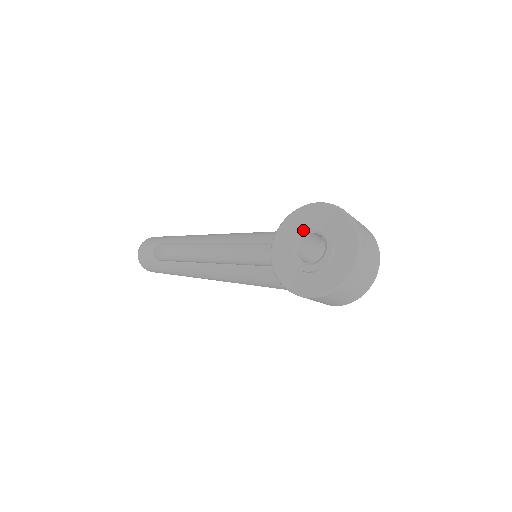
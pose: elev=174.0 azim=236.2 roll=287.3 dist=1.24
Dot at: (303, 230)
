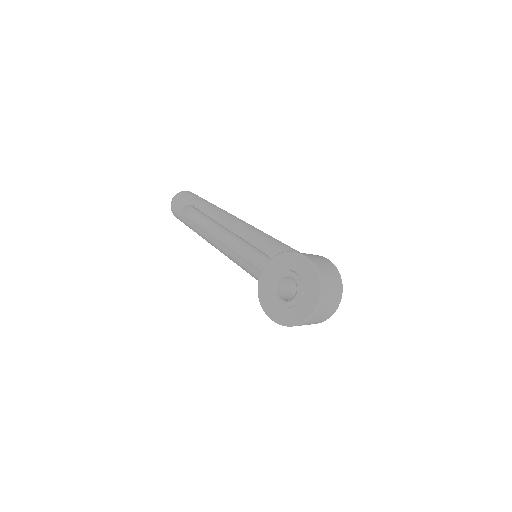
Dot at: (285, 273)
